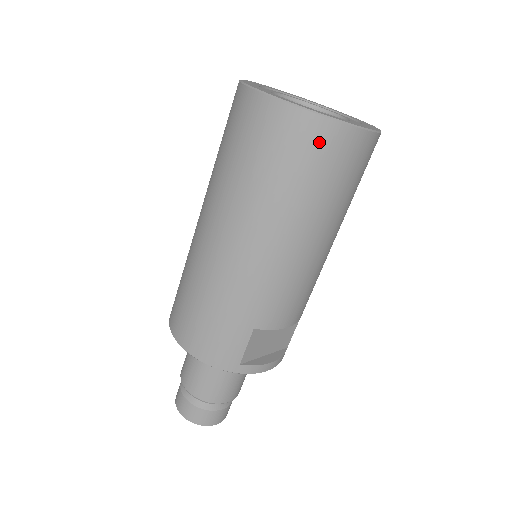
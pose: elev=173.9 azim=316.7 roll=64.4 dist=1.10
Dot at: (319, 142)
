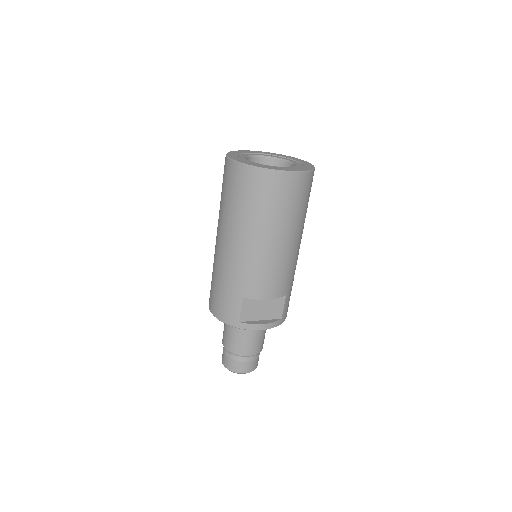
Dot at: (255, 181)
